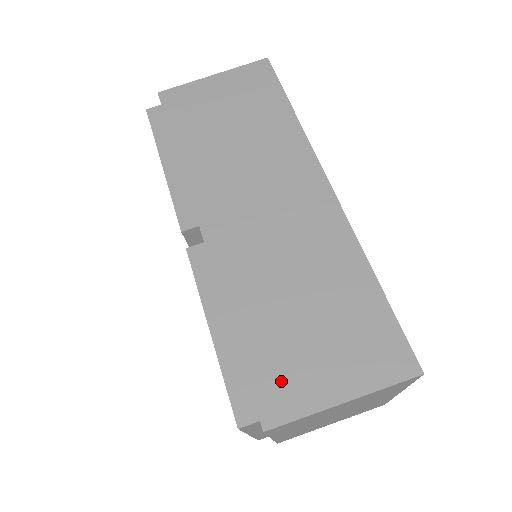
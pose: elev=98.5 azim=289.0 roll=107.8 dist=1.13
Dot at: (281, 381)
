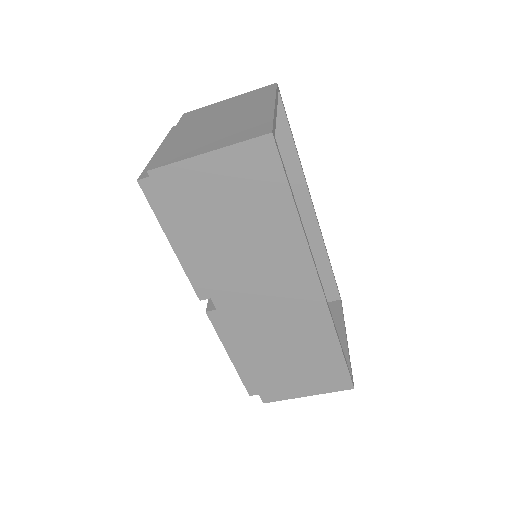
Dot at: (274, 387)
